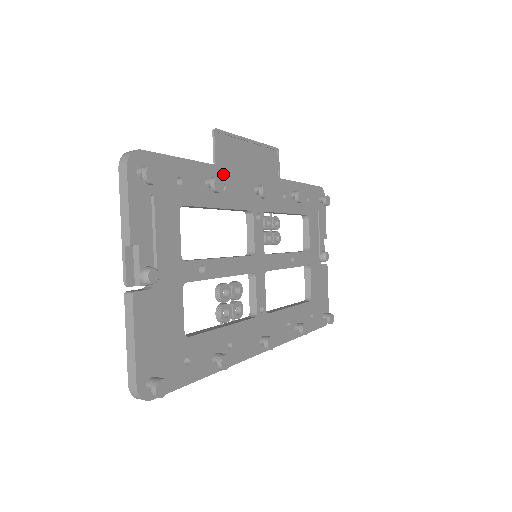
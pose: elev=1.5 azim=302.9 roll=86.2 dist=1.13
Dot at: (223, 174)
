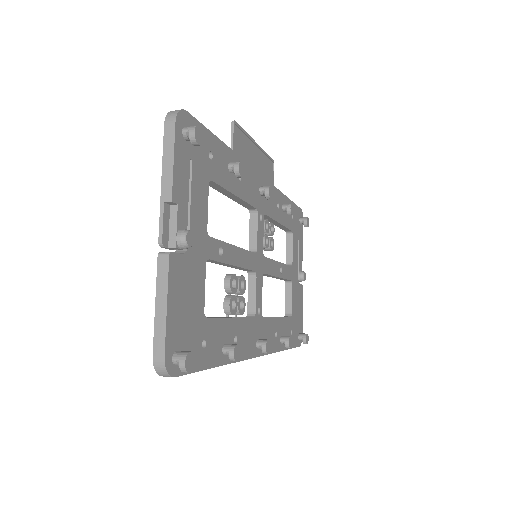
Dot at: occluded
